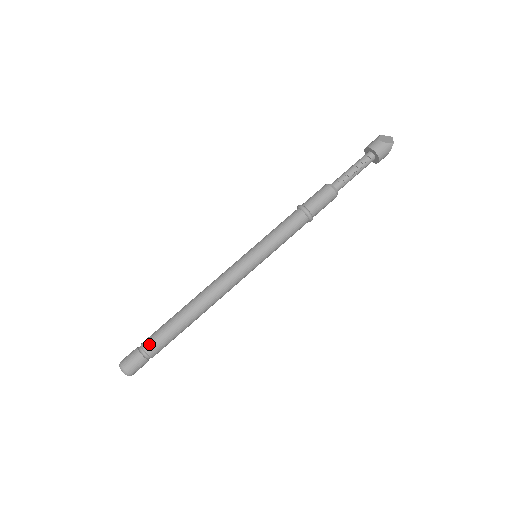
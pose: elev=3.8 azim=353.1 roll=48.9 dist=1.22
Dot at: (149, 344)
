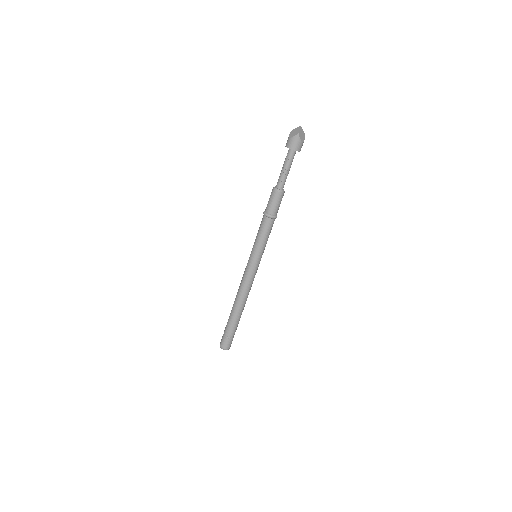
Dot at: (226, 330)
